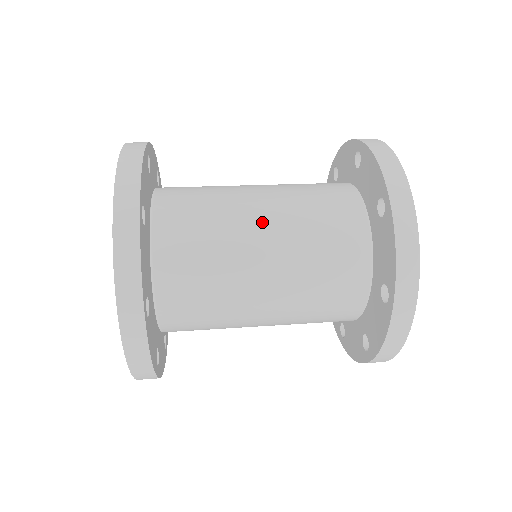
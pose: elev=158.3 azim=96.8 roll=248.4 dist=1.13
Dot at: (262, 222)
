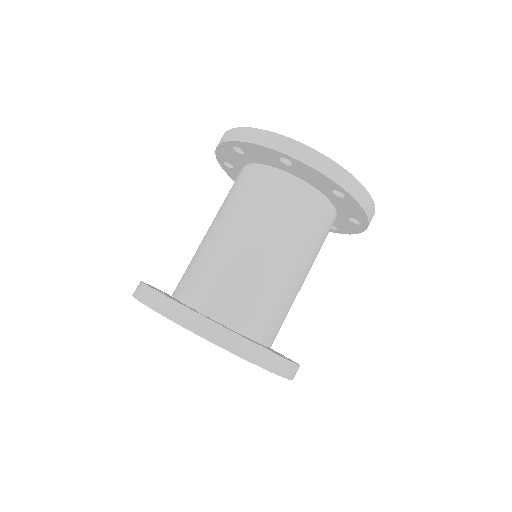
Dot at: (287, 264)
